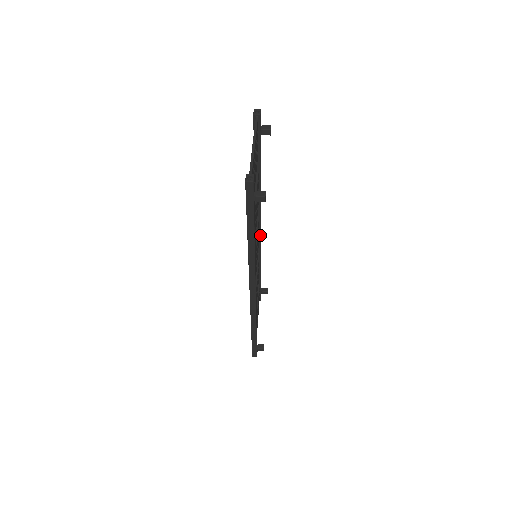
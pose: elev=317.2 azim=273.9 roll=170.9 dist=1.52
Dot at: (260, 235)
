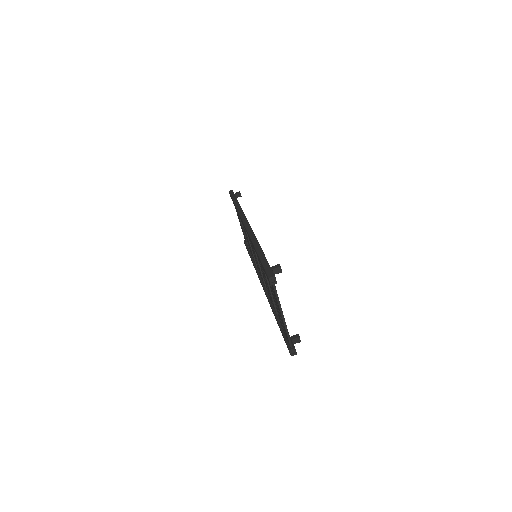
Dot at: occluded
